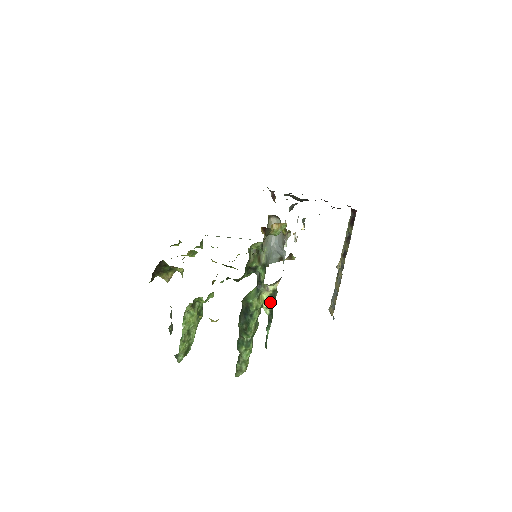
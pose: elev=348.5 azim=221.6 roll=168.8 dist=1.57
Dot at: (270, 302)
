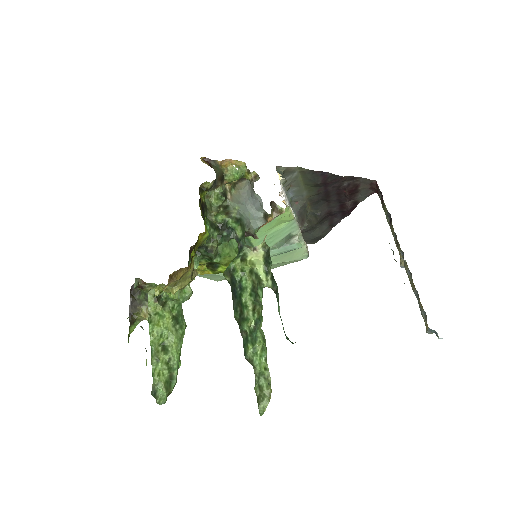
Dot at: (266, 267)
